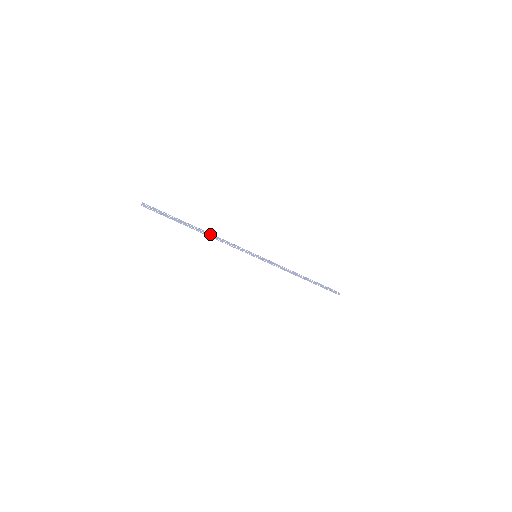
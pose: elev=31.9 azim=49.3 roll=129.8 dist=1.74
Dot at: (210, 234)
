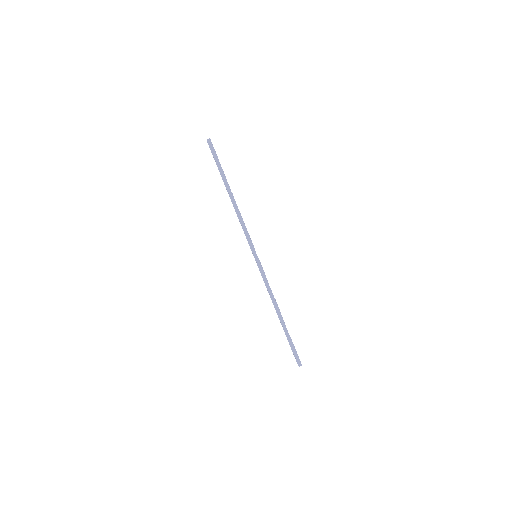
Dot at: (236, 204)
